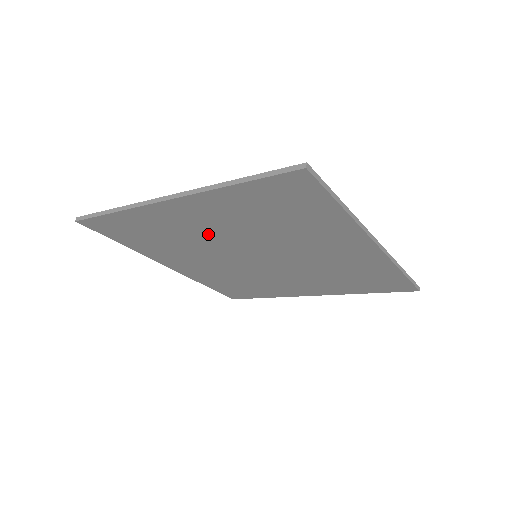
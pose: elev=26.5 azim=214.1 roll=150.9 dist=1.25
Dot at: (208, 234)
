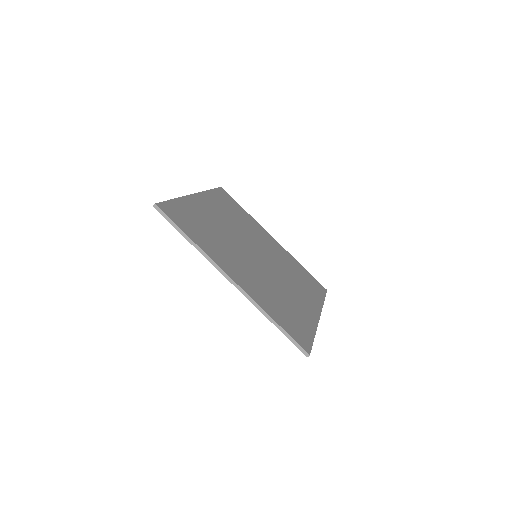
Dot at: occluded
